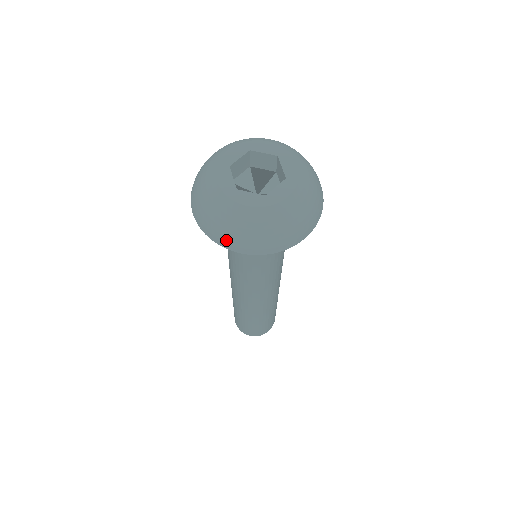
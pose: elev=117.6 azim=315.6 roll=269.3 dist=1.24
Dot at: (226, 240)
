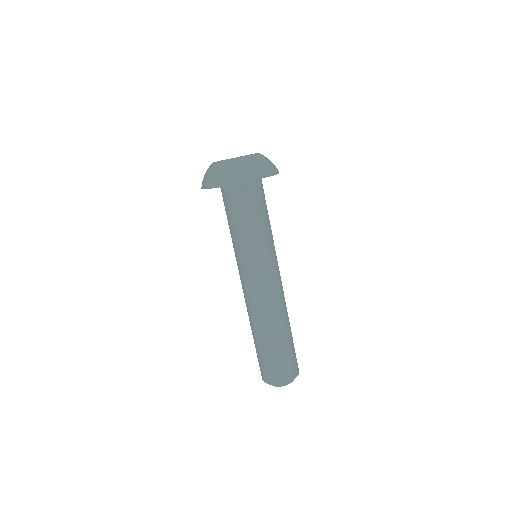
Dot at: (242, 177)
